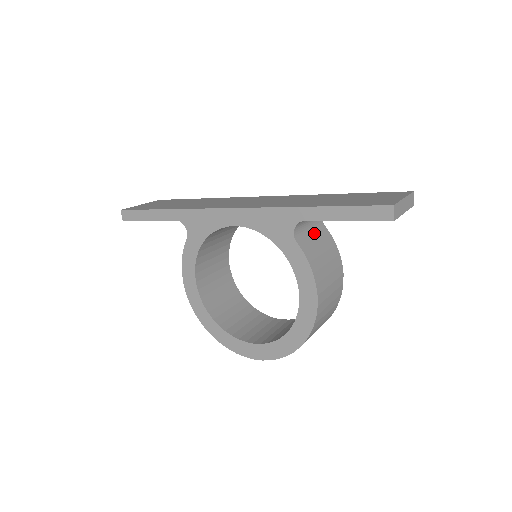
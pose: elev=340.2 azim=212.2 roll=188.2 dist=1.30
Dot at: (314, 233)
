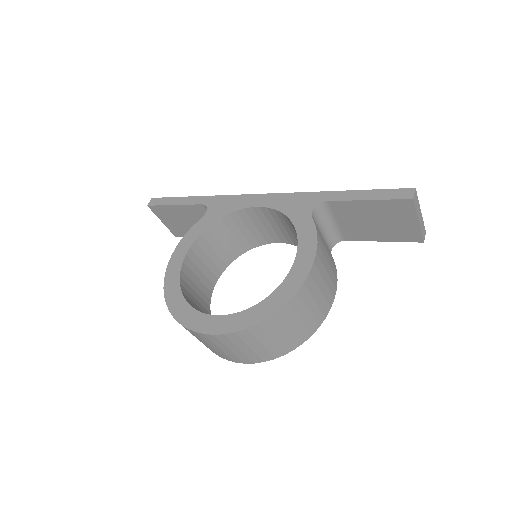
Dot at: (324, 241)
